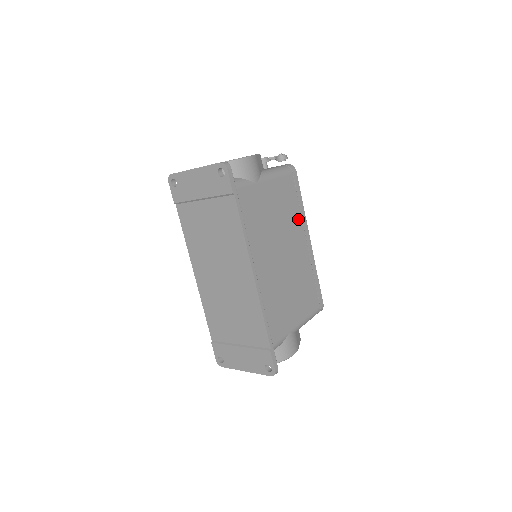
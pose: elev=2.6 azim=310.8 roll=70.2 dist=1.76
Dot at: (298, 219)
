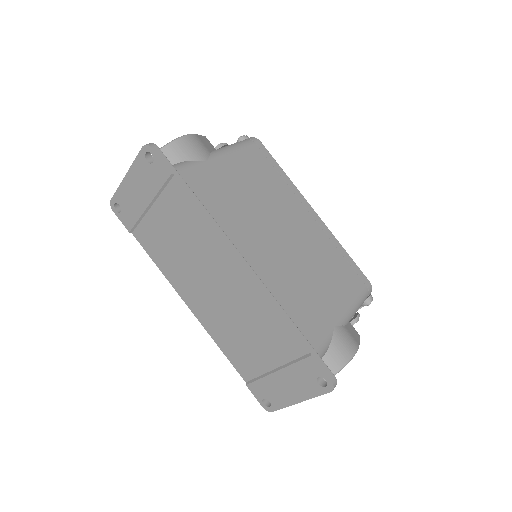
Dot at: (286, 191)
